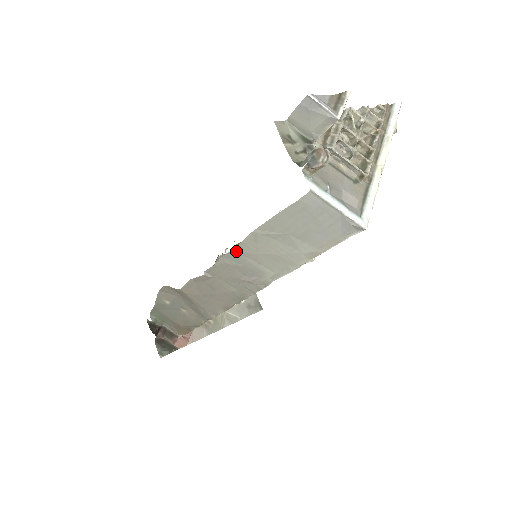
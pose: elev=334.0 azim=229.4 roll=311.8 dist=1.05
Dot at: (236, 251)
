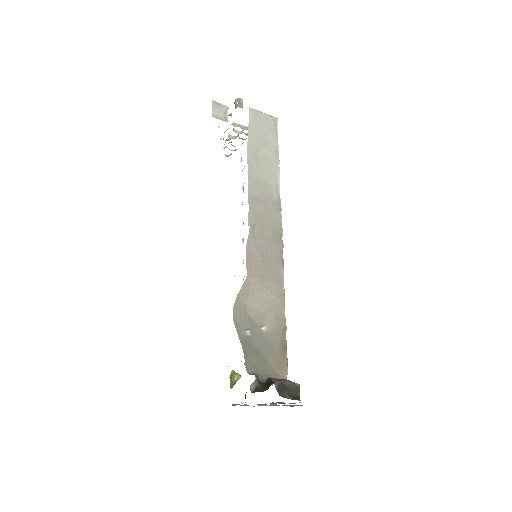
Dot at: (250, 181)
